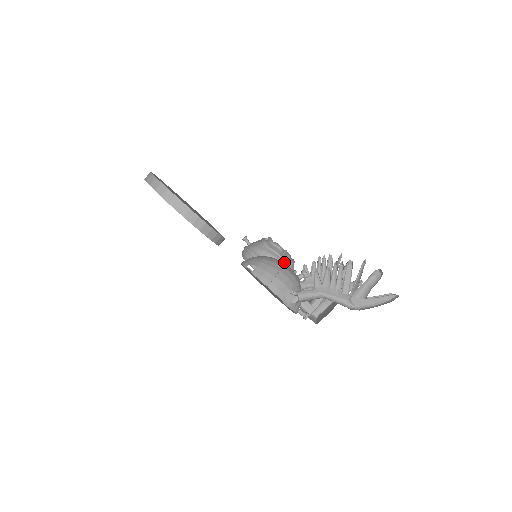
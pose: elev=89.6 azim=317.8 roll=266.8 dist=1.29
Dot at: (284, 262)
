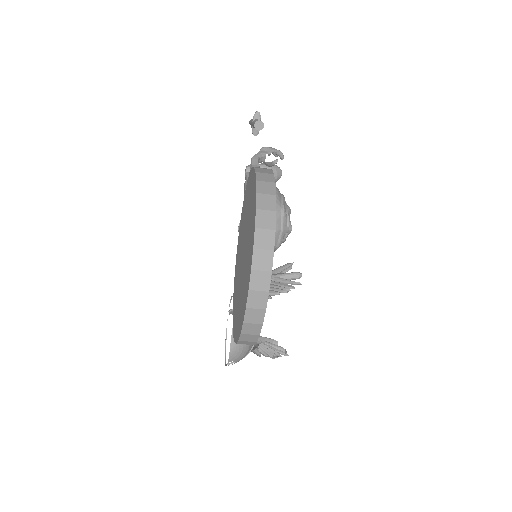
Dot at: occluded
